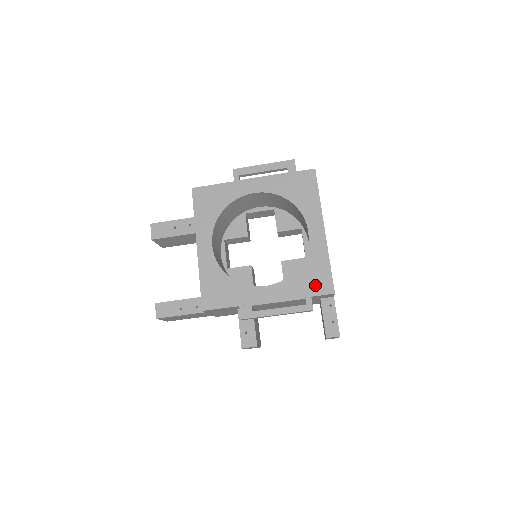
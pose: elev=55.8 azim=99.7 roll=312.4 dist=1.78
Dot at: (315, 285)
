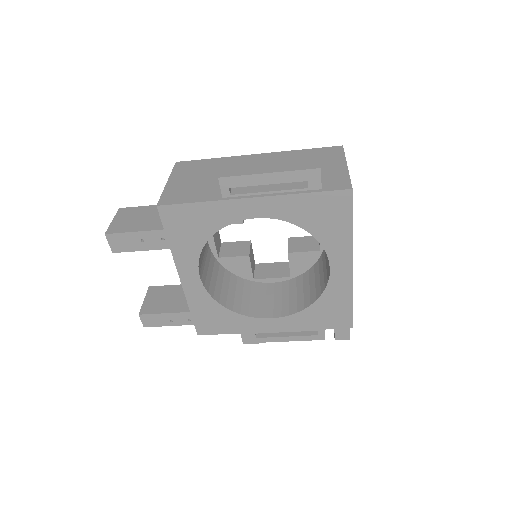
Dot at: (331, 320)
